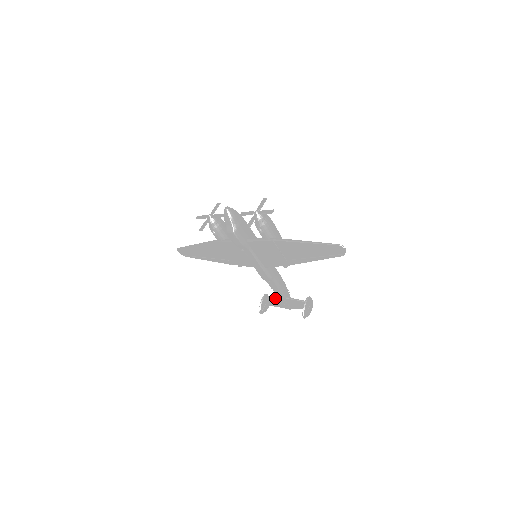
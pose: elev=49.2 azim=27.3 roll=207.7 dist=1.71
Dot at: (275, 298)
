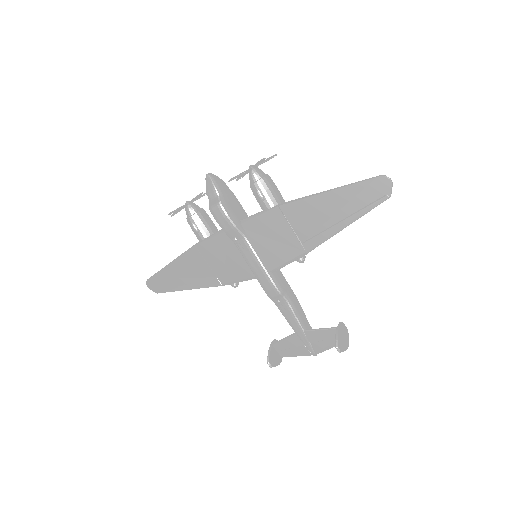
Dot at: (290, 336)
